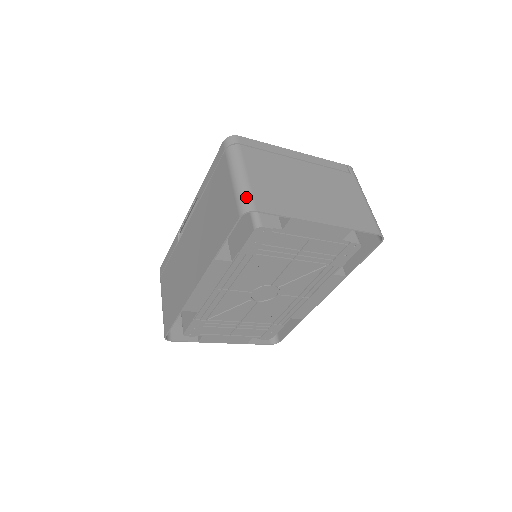
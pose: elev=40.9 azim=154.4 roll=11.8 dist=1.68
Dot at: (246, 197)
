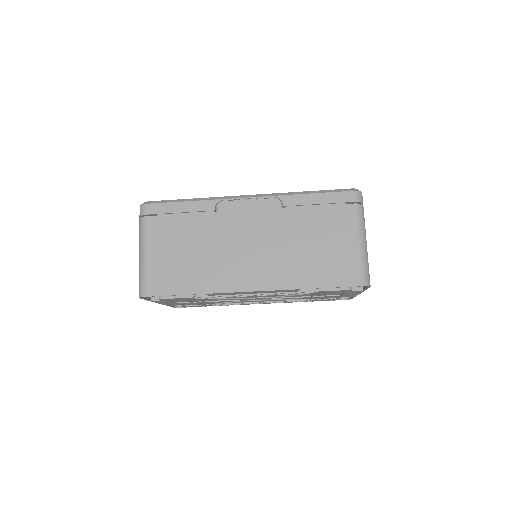
Dot at: (368, 270)
